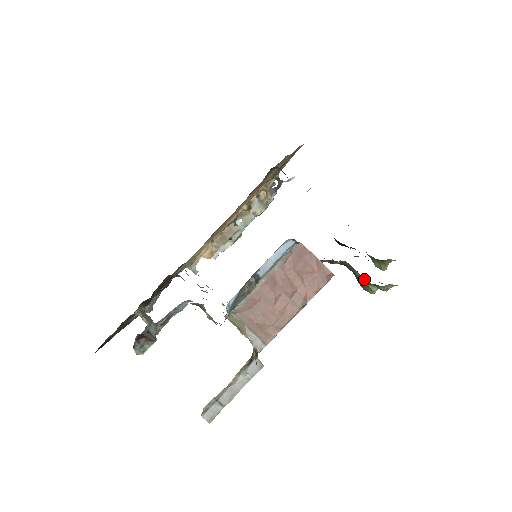
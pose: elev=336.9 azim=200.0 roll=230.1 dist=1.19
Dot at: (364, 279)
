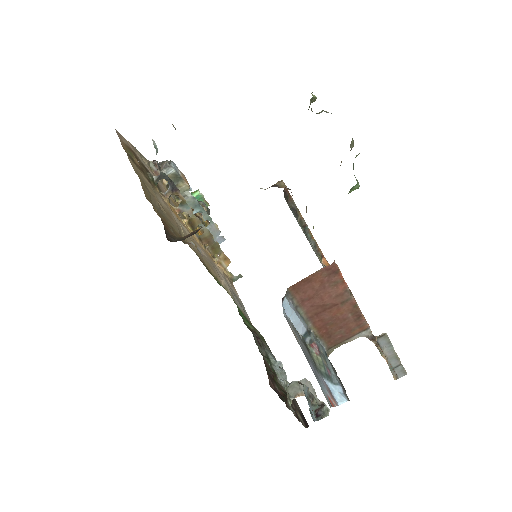
Dot at: occluded
